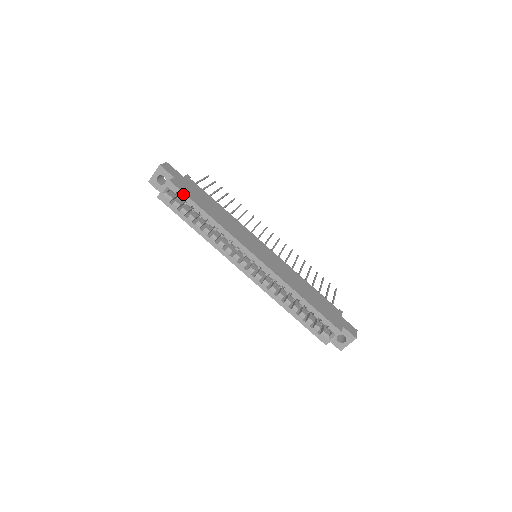
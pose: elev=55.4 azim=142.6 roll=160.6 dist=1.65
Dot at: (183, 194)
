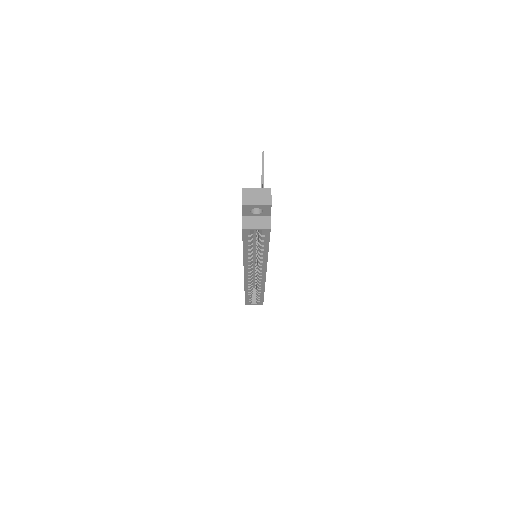
Dot at: (268, 238)
